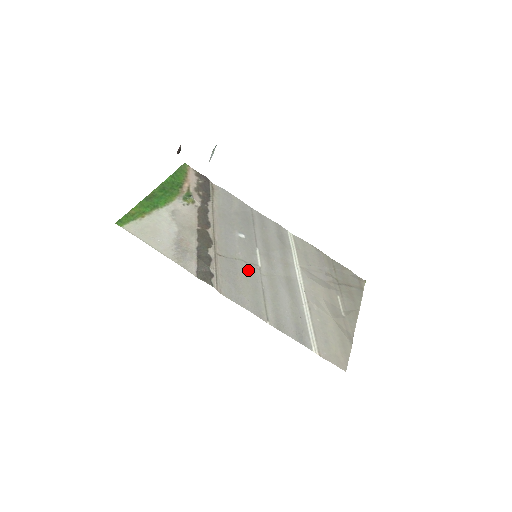
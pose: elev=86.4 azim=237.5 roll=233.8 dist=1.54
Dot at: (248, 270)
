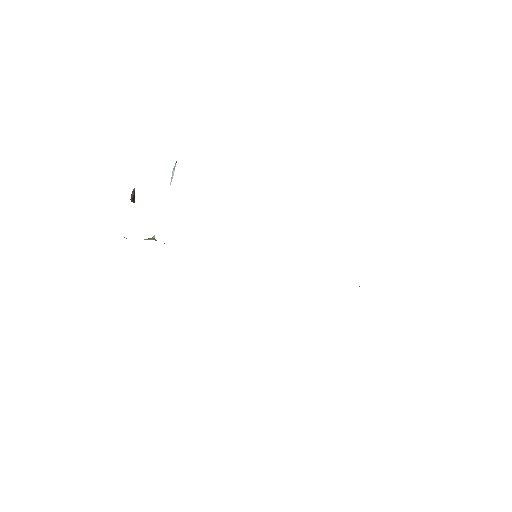
Dot at: occluded
